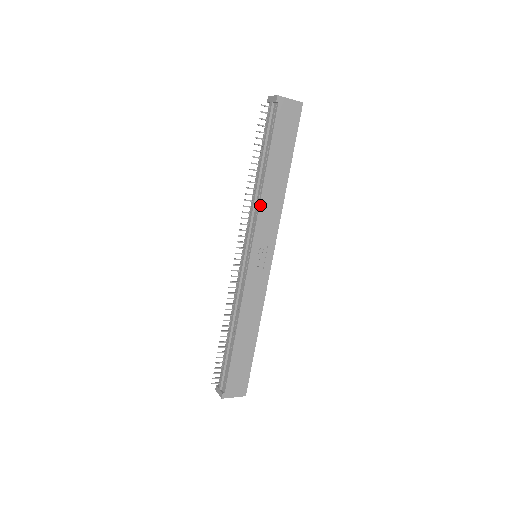
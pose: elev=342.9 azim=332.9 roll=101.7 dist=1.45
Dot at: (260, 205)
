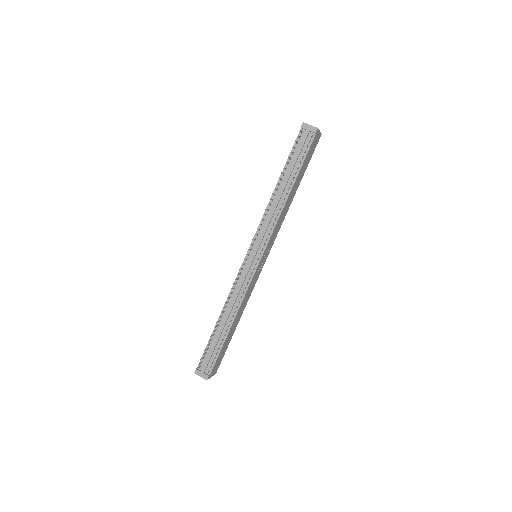
Dot at: (280, 216)
